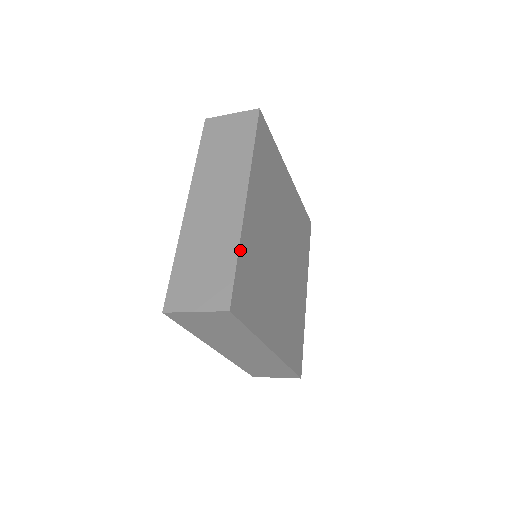
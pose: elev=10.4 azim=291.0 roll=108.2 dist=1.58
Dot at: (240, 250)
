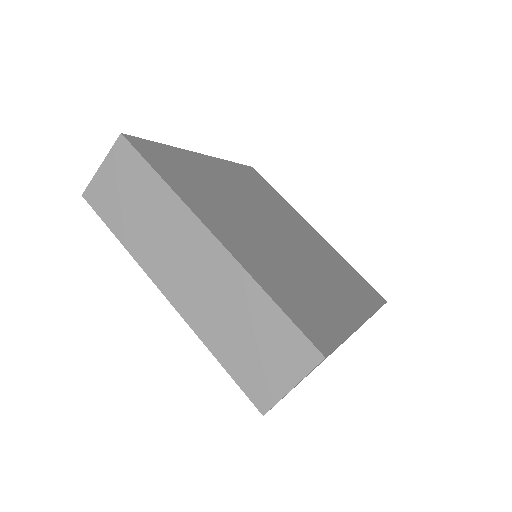
Dot at: (170, 148)
